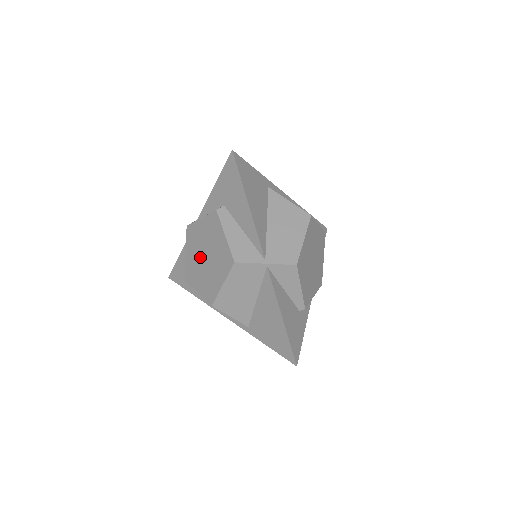
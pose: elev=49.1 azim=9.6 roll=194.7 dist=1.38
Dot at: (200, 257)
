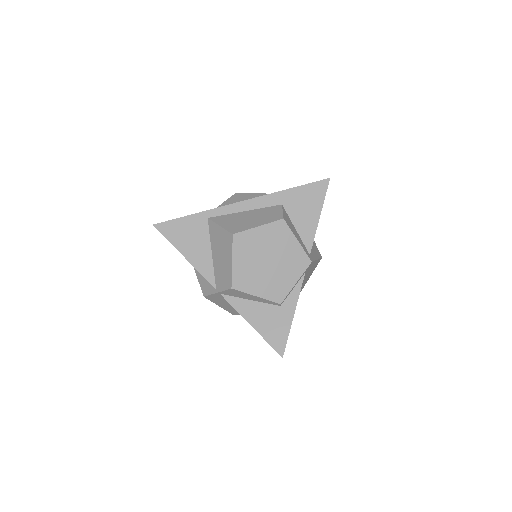
Dot at: occluded
